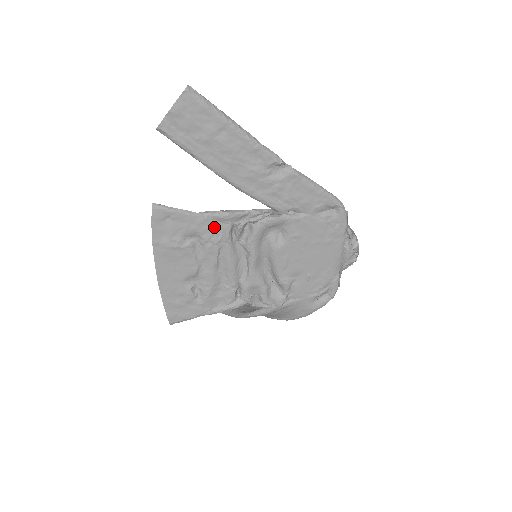
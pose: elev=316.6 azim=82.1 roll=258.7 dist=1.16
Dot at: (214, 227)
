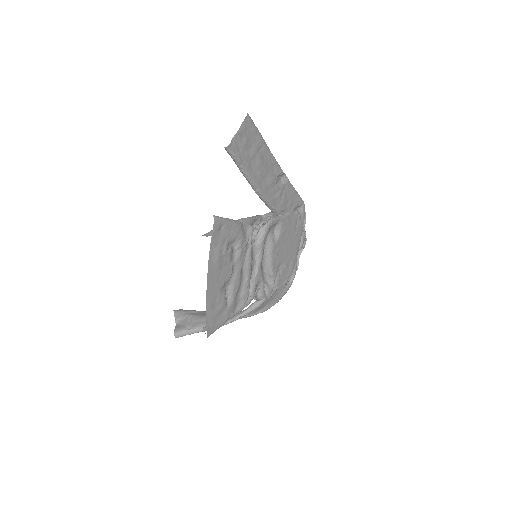
Dot at: (244, 232)
